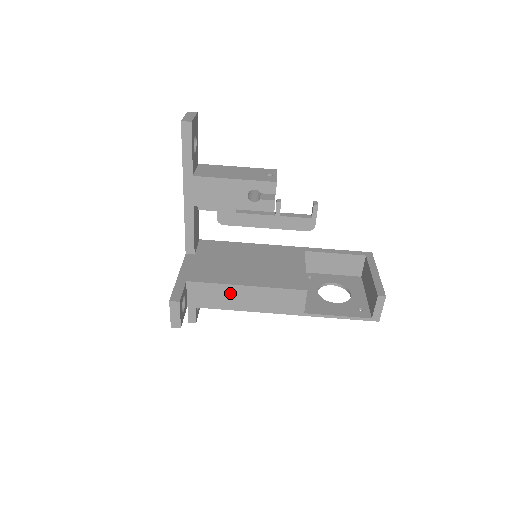
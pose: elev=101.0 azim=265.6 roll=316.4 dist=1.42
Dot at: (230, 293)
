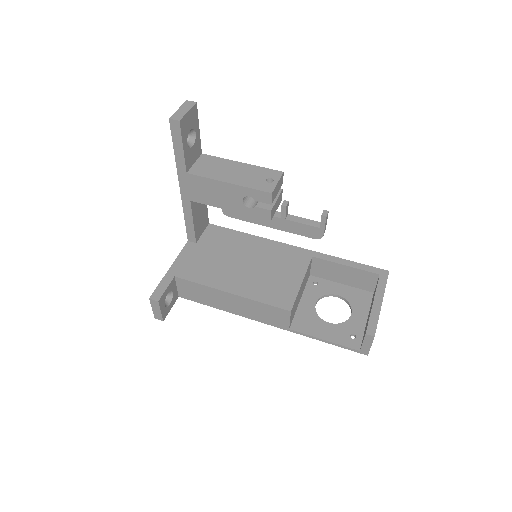
Dot at: (216, 295)
